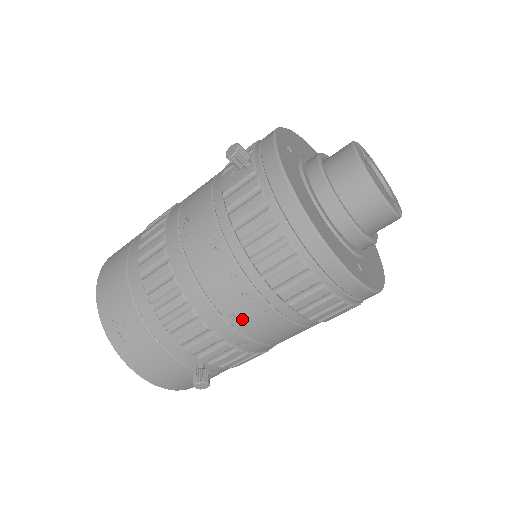
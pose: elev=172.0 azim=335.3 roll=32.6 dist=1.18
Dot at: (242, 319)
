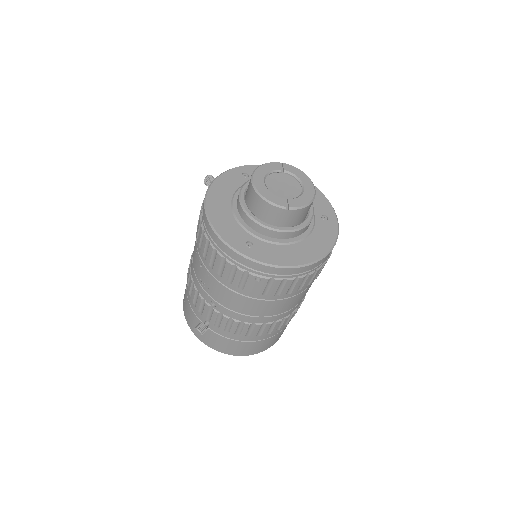
Dot at: (204, 282)
